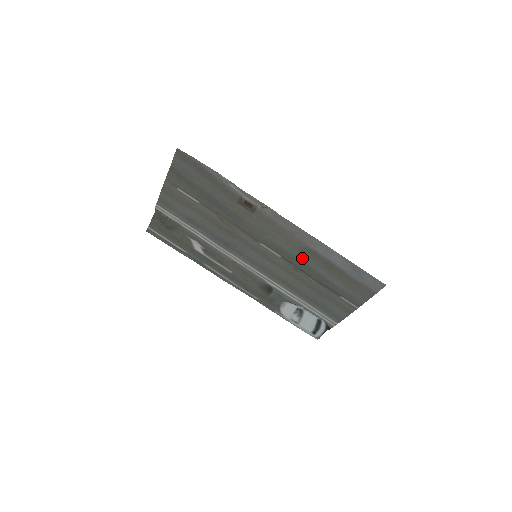
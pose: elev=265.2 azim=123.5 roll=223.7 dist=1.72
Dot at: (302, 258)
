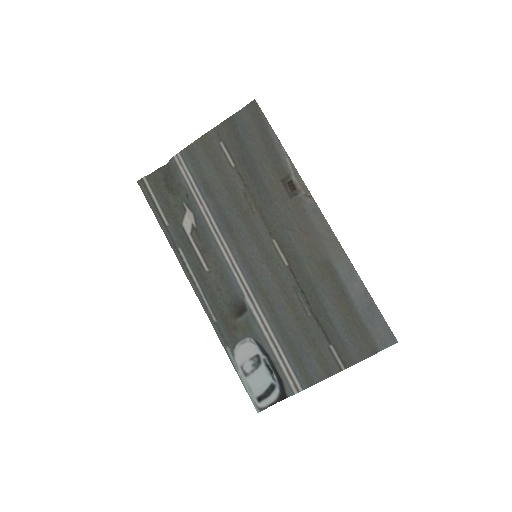
Dot at: (313, 274)
